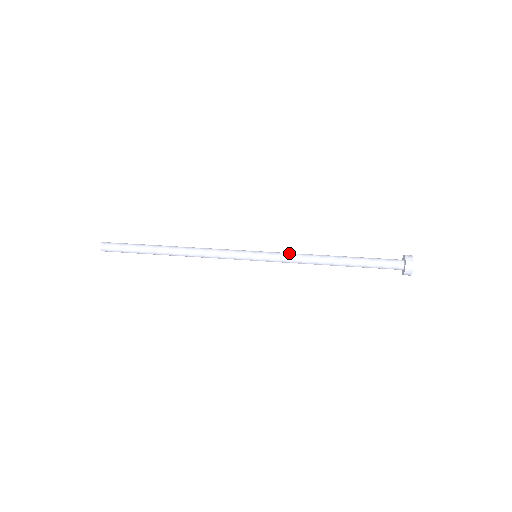
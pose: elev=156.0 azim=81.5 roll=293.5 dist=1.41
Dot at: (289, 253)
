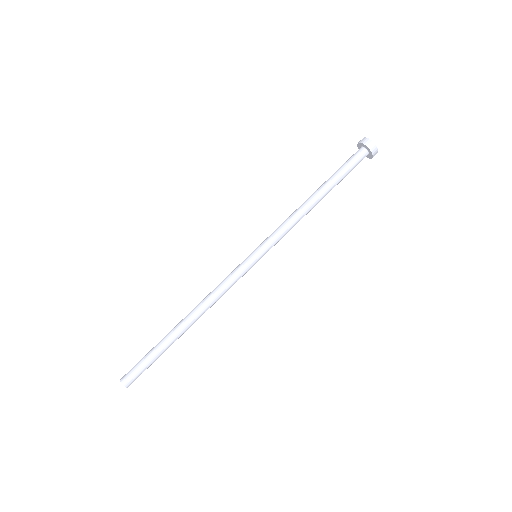
Dot at: (282, 230)
